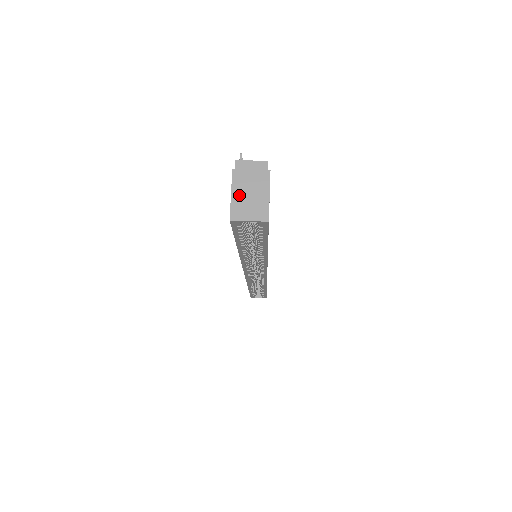
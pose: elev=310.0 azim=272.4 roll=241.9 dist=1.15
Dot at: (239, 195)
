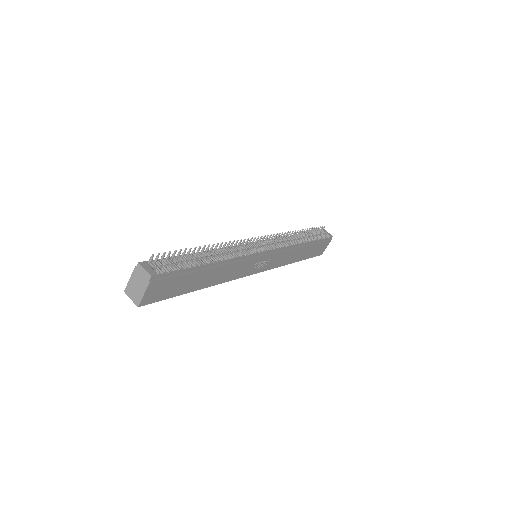
Dot at: (132, 283)
